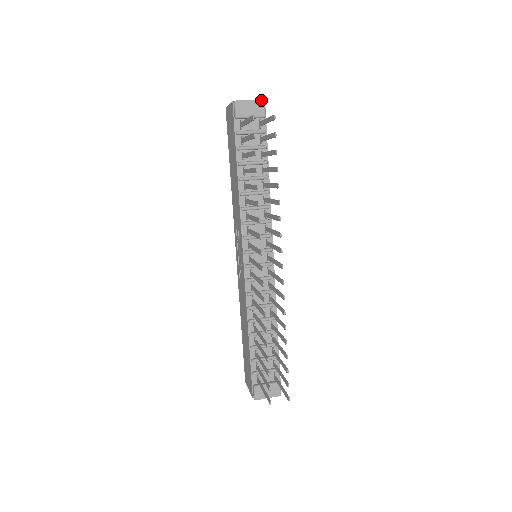
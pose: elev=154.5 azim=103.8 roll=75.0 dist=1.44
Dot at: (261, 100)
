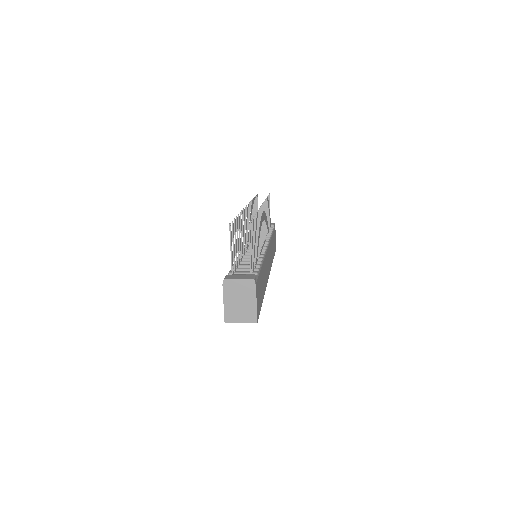
Dot at: (272, 223)
